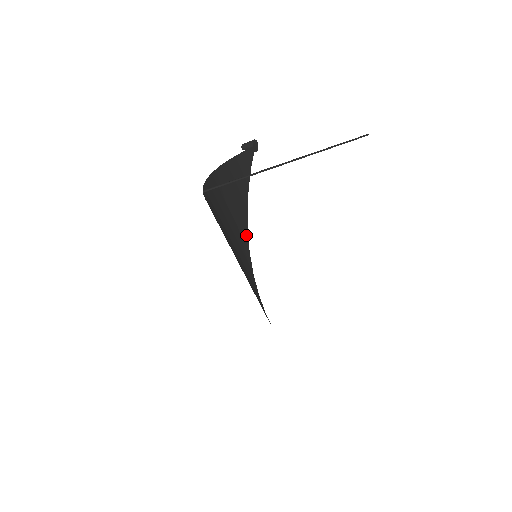
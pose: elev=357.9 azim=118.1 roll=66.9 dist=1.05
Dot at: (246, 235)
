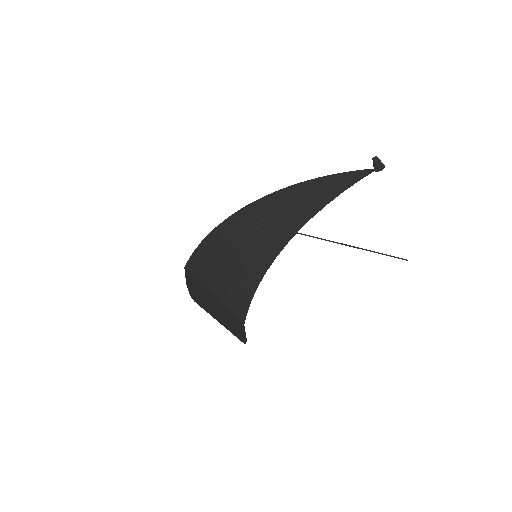
Dot at: (304, 221)
